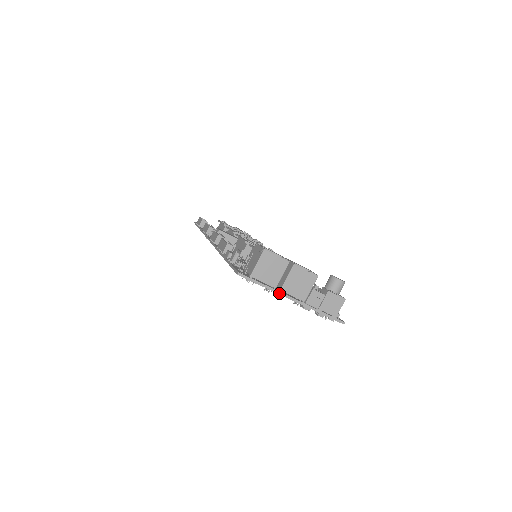
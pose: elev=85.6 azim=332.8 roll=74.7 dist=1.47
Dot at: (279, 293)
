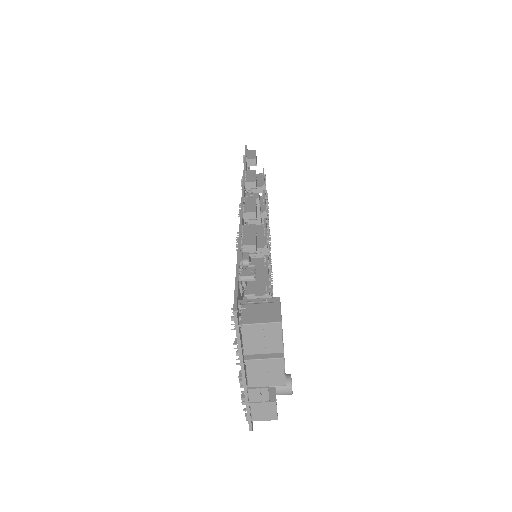
Dot at: (241, 361)
